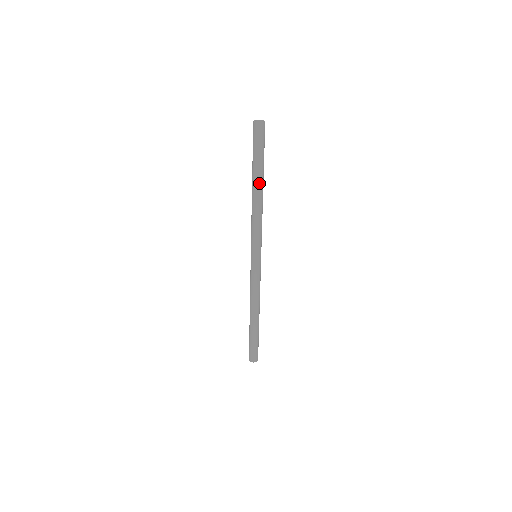
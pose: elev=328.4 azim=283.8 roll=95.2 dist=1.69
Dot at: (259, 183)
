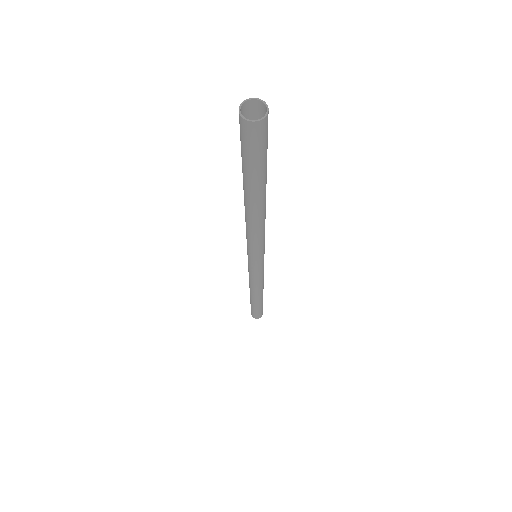
Dot at: (260, 199)
